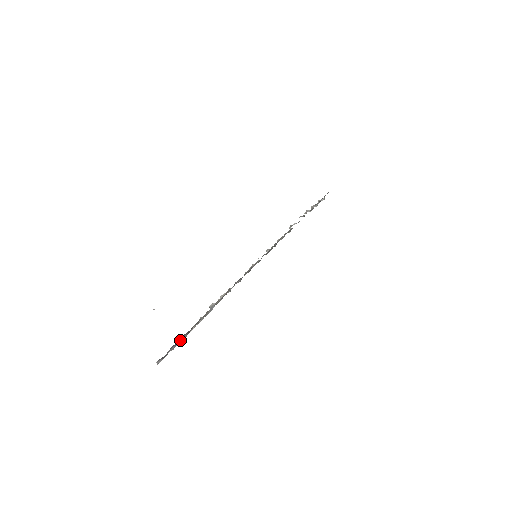
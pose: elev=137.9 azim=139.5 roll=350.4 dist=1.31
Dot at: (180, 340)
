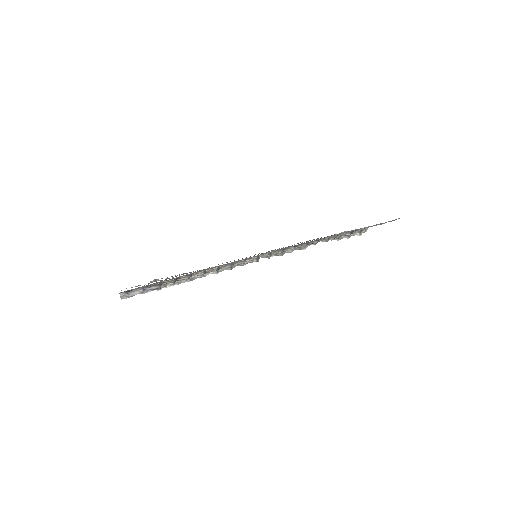
Dot at: (150, 289)
